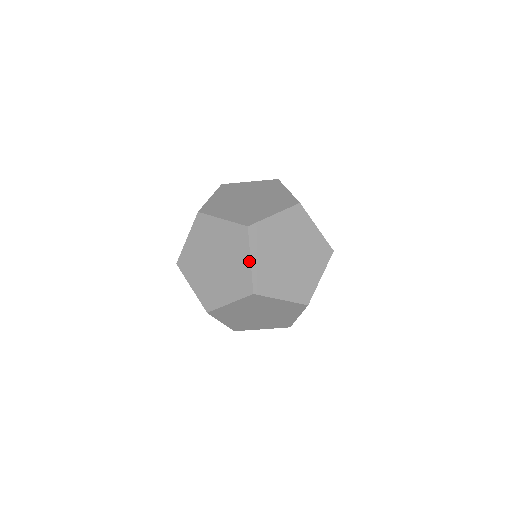
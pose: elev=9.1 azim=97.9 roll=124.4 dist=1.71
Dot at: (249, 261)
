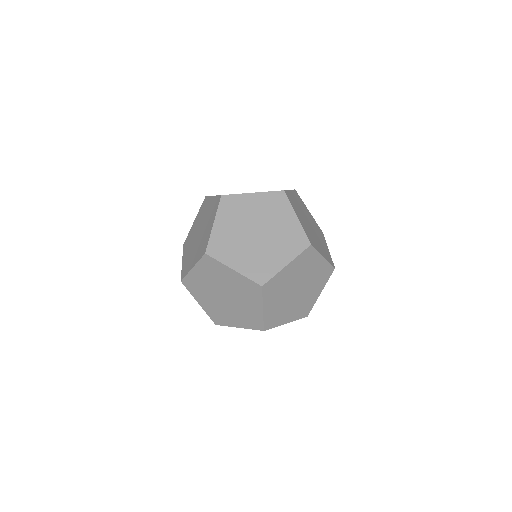
Dot at: (261, 310)
